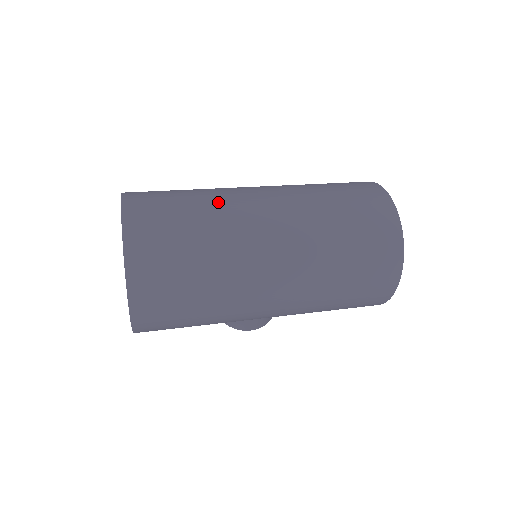
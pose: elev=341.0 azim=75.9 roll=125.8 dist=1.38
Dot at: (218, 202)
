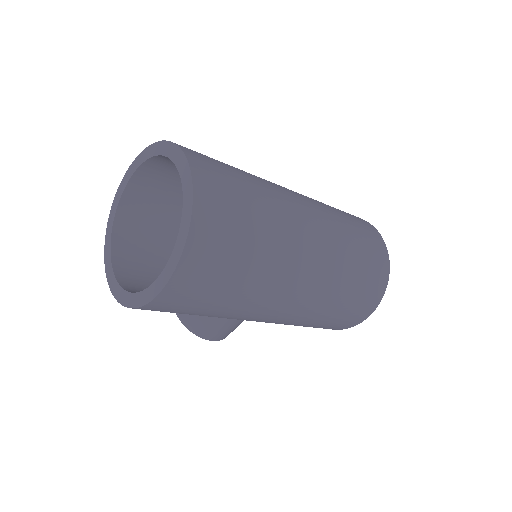
Dot at: (265, 184)
